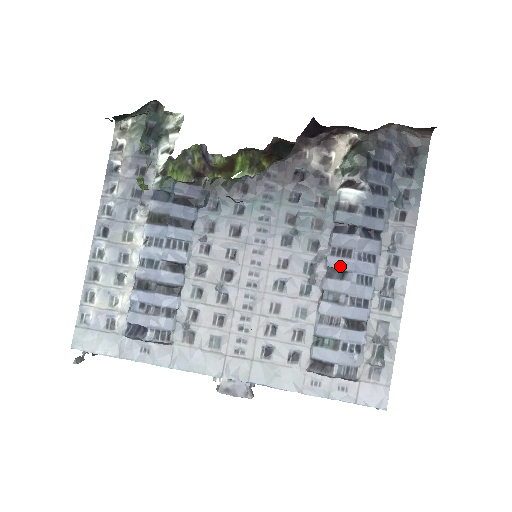
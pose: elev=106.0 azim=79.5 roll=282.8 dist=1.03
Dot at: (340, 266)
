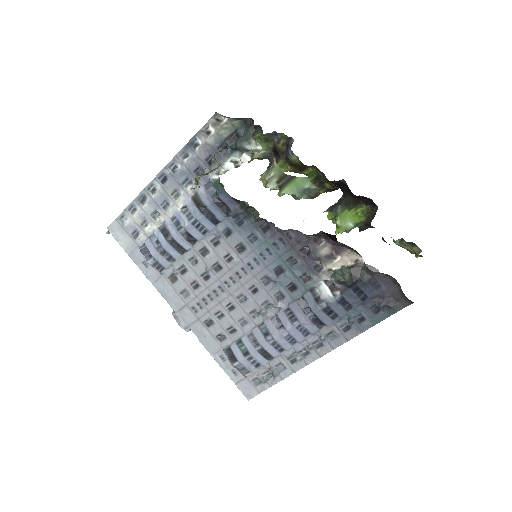
Dot at: (283, 321)
